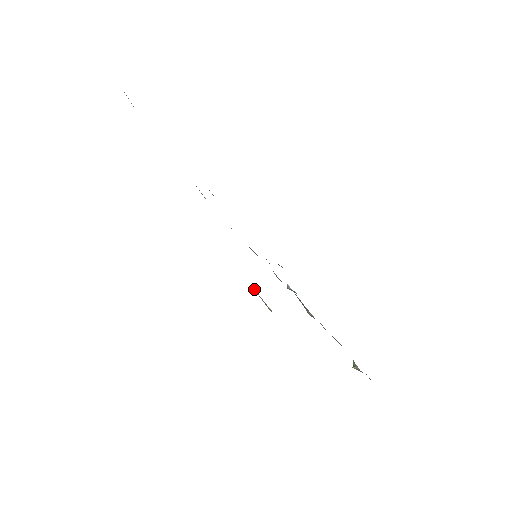
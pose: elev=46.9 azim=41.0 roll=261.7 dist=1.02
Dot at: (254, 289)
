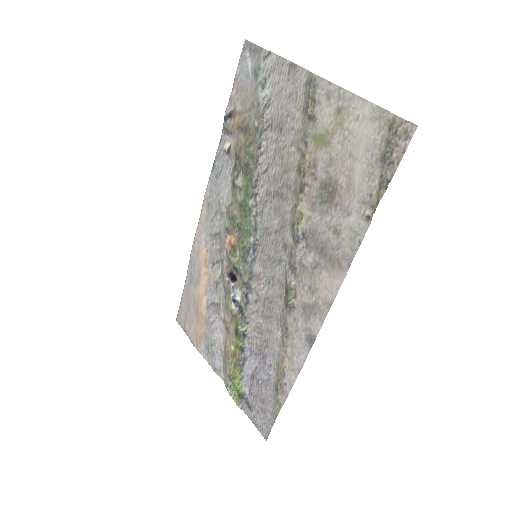
Dot at: (293, 280)
